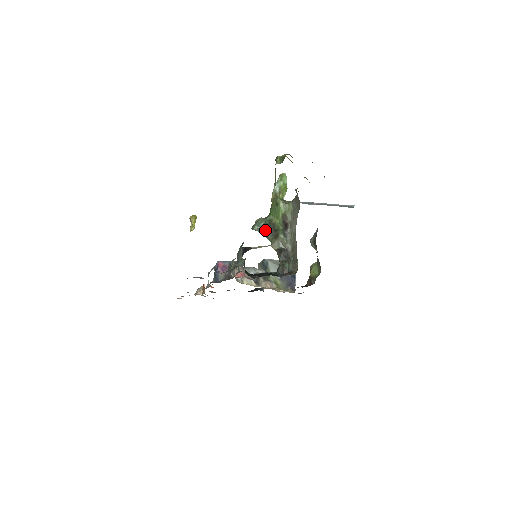
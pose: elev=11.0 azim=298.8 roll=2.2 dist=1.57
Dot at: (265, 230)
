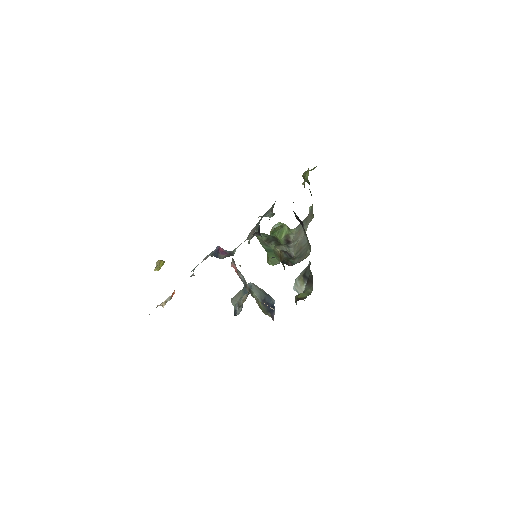
Dot at: (269, 239)
